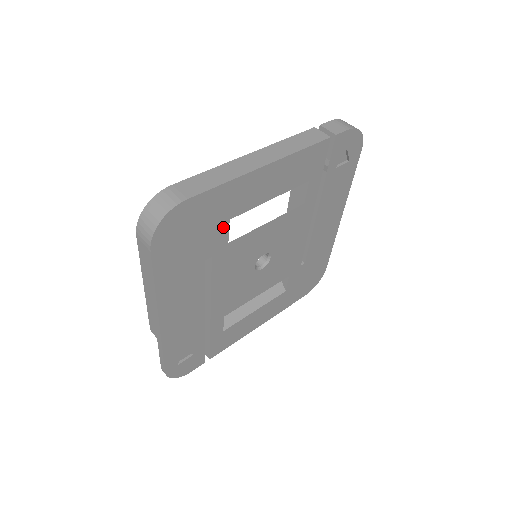
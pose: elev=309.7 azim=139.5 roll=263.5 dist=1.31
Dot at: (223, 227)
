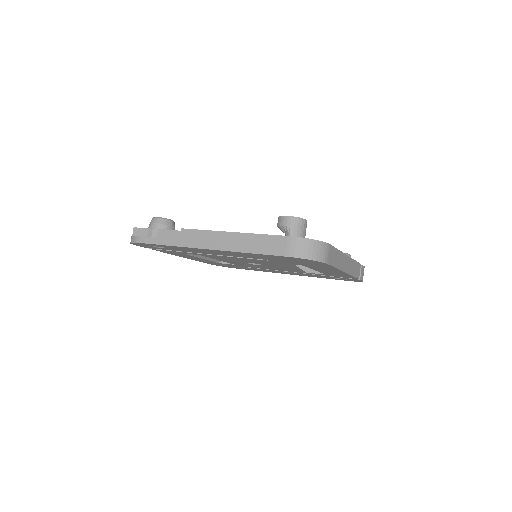
Dot at: (297, 264)
